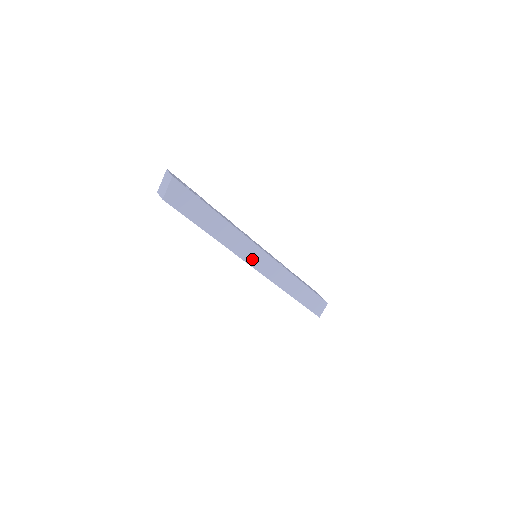
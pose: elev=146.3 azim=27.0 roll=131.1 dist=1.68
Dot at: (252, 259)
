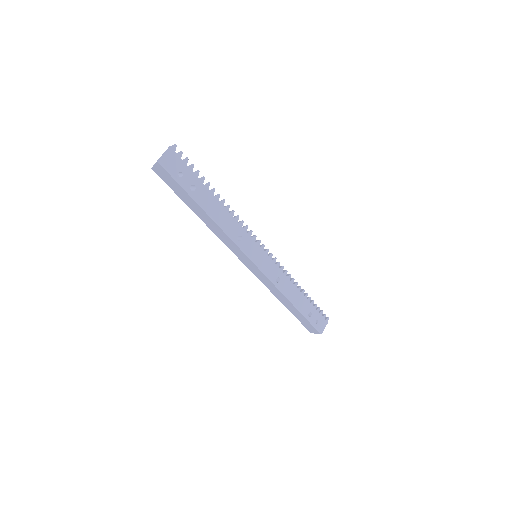
Dot at: (242, 258)
